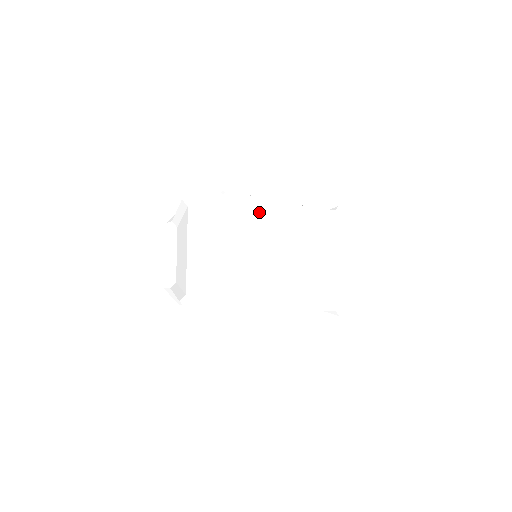
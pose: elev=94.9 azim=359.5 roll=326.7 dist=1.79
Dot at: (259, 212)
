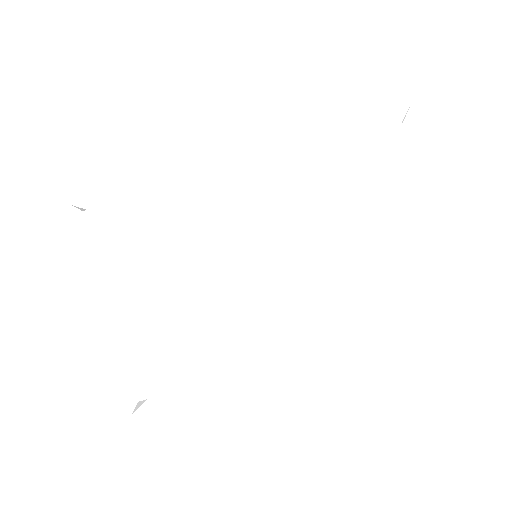
Dot at: (184, 197)
